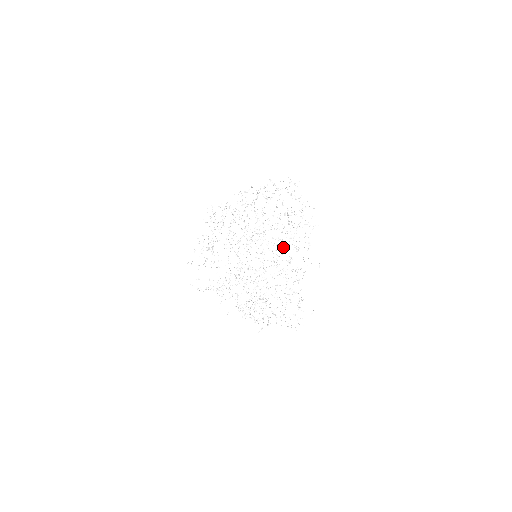
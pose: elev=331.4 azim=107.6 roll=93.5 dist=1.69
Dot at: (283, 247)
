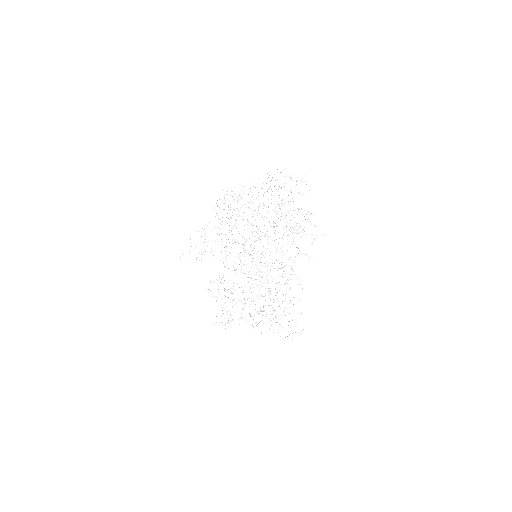
Dot at: (280, 253)
